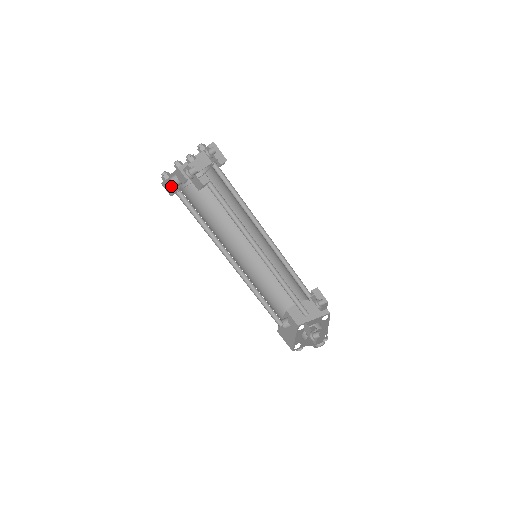
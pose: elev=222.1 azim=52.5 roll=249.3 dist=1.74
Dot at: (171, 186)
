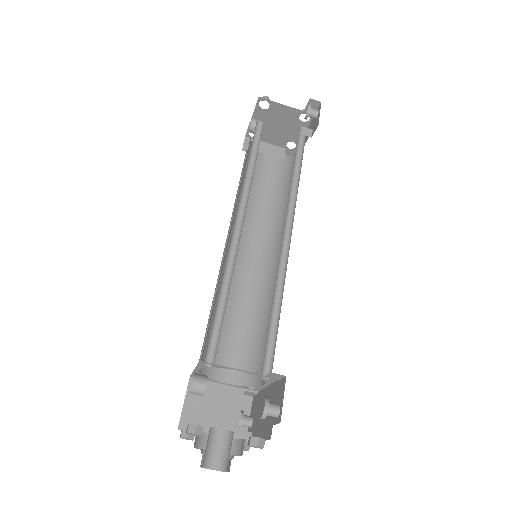
Dot at: occluded
